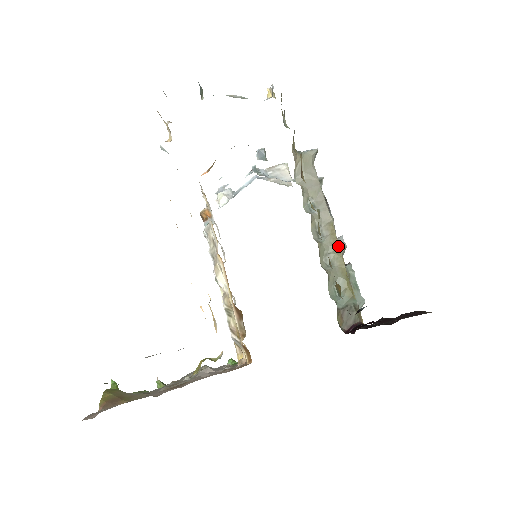
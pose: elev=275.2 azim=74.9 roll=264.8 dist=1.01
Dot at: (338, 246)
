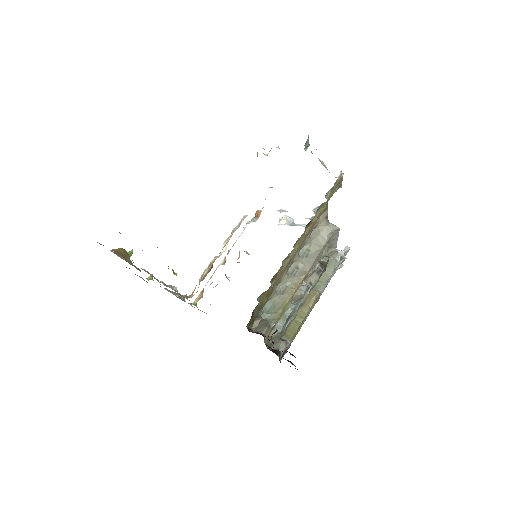
Dot at: (296, 287)
